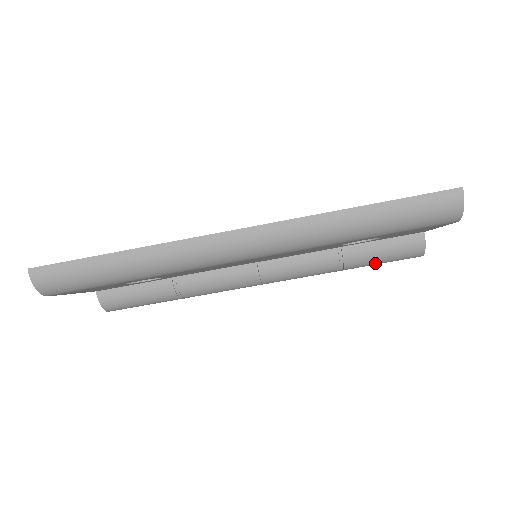
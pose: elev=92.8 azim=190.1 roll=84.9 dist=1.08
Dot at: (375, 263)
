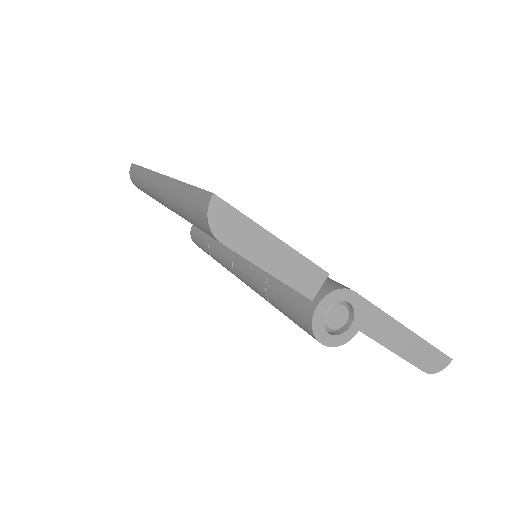
Dot at: (287, 315)
